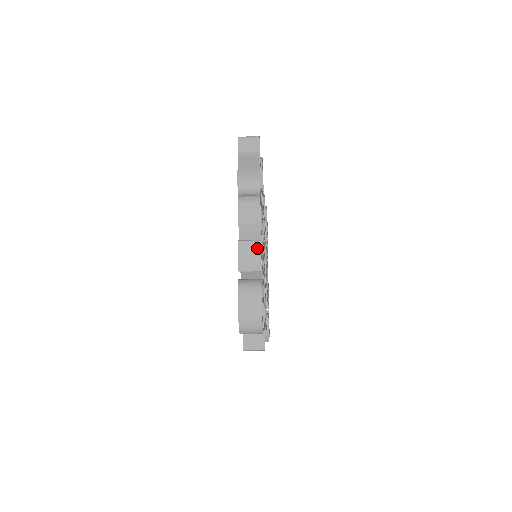
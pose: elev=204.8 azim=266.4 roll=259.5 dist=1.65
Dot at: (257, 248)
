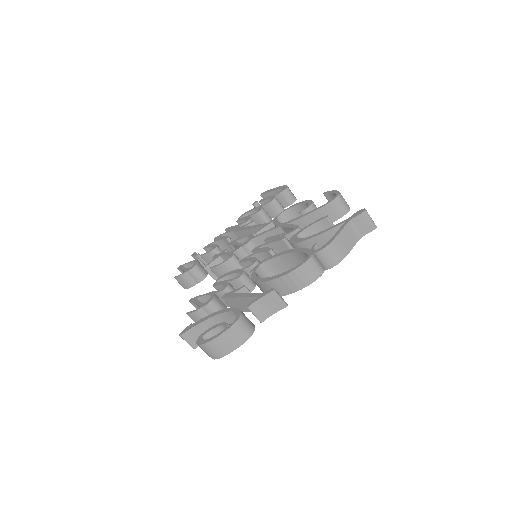
Dot at: (278, 307)
